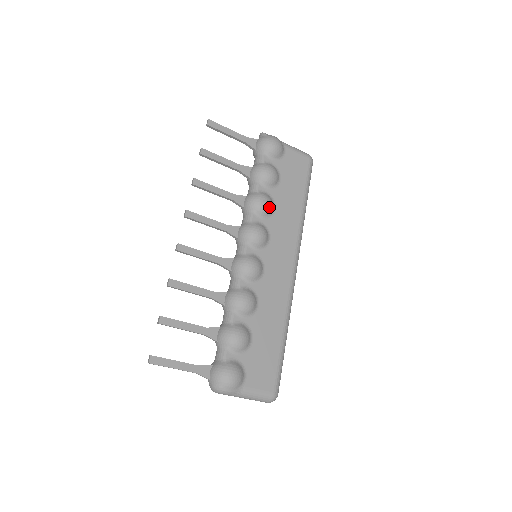
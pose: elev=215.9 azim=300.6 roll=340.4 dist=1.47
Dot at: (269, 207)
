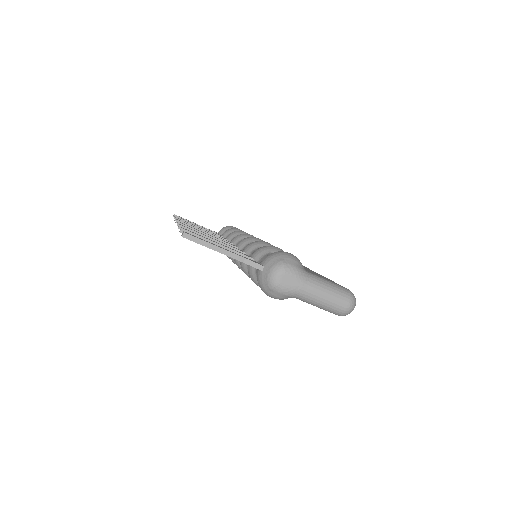
Dot at: occluded
